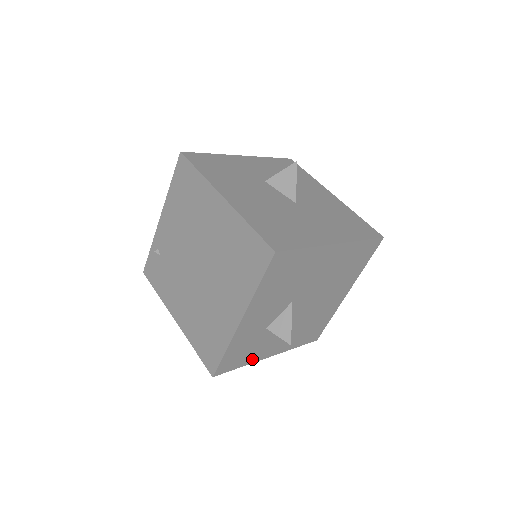
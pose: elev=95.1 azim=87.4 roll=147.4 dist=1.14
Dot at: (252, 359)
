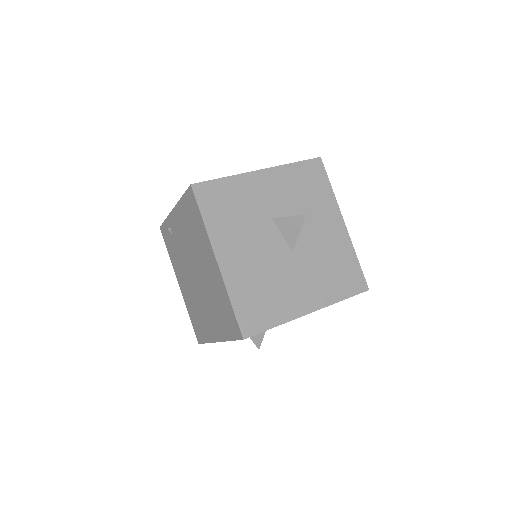
Dot at: occluded
